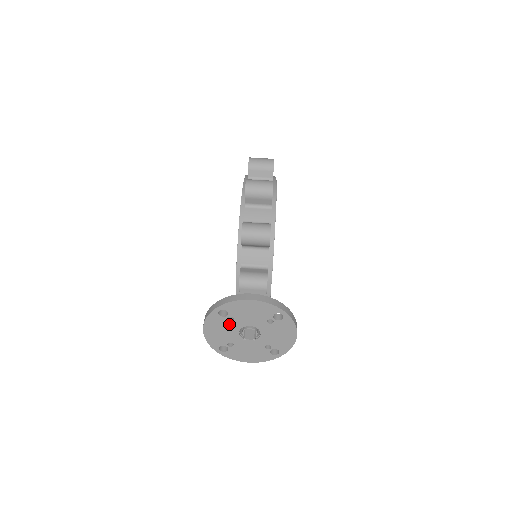
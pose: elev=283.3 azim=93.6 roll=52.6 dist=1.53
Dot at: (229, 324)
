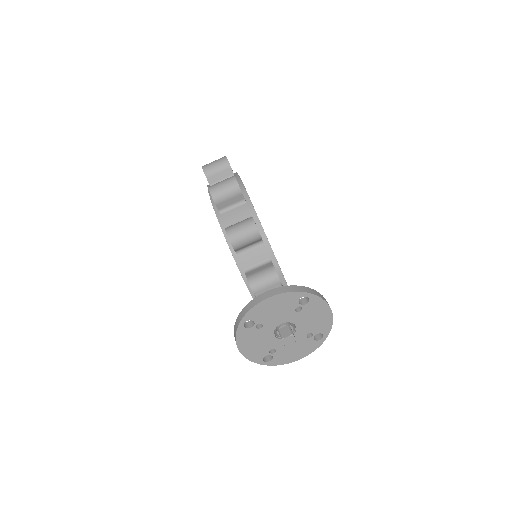
Dot at: (260, 332)
